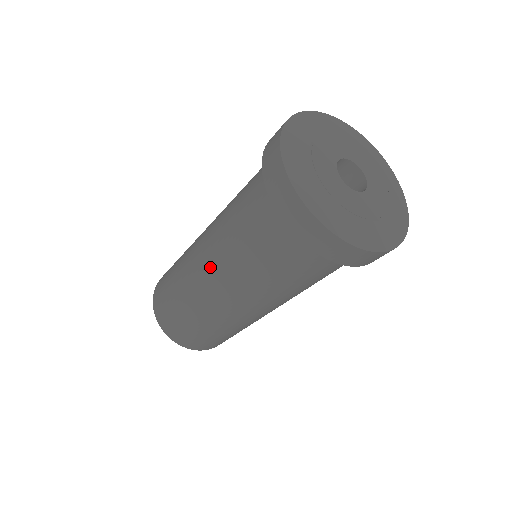
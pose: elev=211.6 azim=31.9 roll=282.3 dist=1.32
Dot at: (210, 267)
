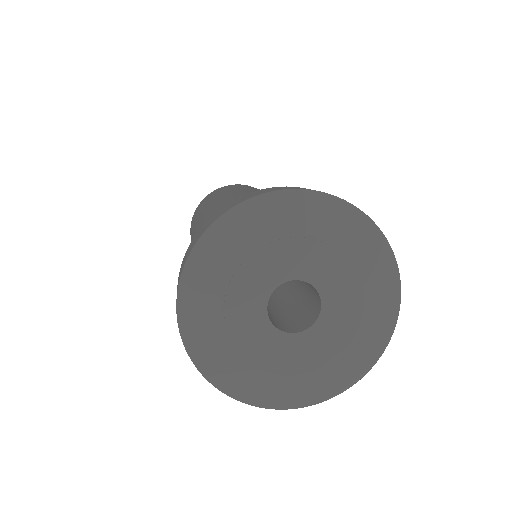
Dot at: occluded
